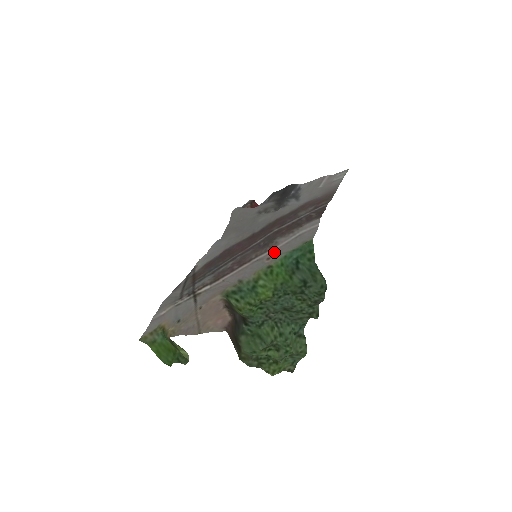
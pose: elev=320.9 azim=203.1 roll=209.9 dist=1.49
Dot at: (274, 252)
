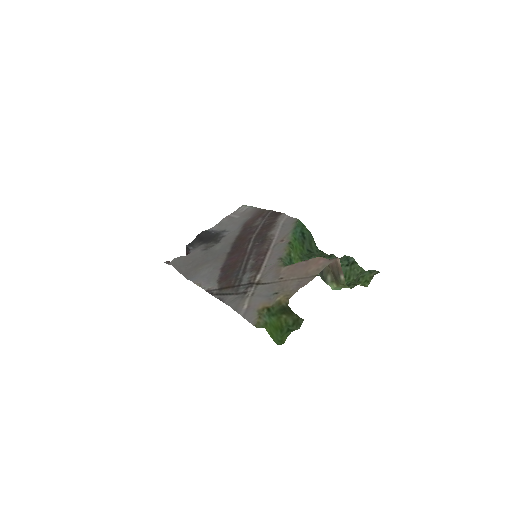
Dot at: (279, 237)
